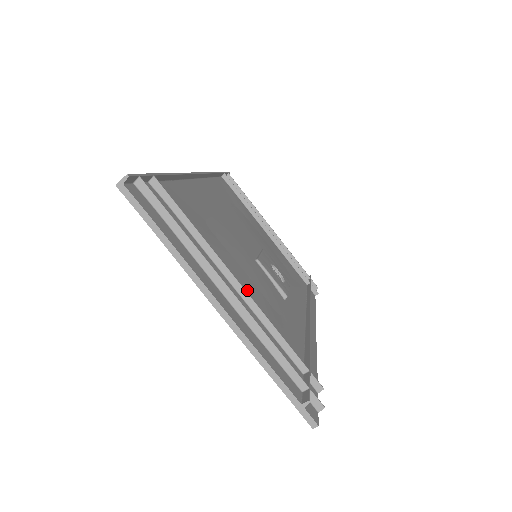
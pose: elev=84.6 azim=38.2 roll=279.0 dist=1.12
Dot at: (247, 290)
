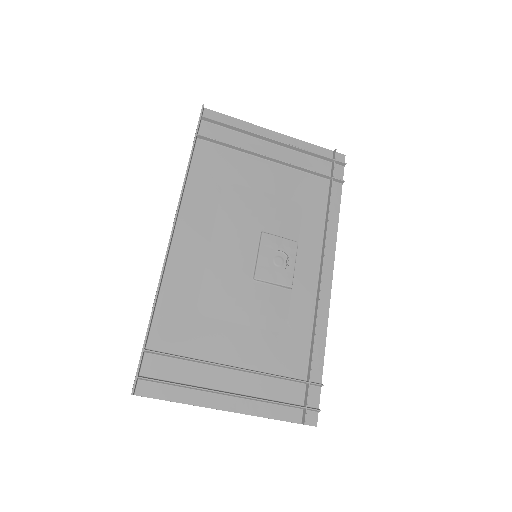
Dot at: (248, 351)
